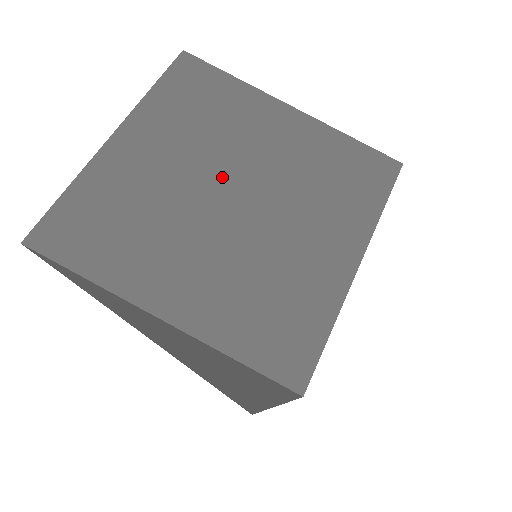
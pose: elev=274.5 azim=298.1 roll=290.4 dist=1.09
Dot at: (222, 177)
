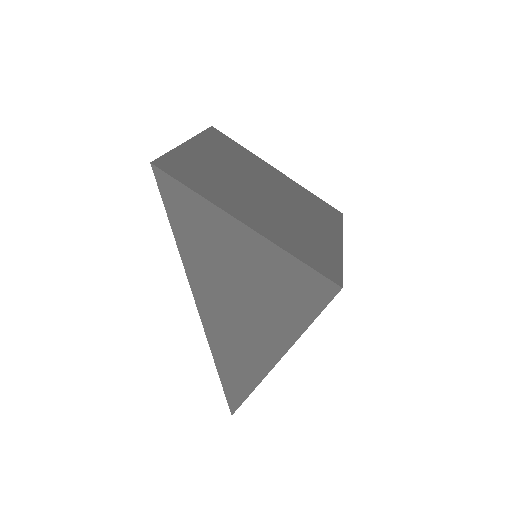
Dot at: (255, 182)
